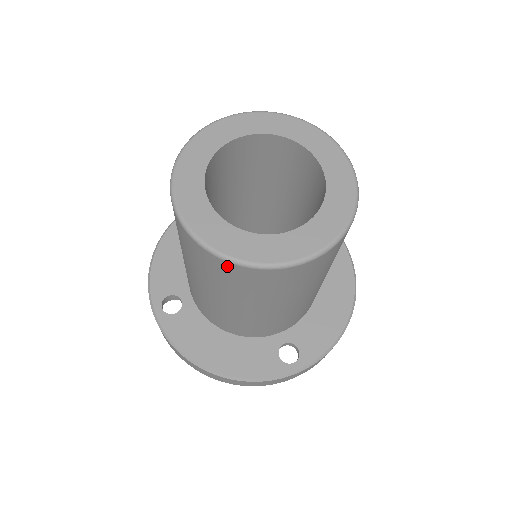
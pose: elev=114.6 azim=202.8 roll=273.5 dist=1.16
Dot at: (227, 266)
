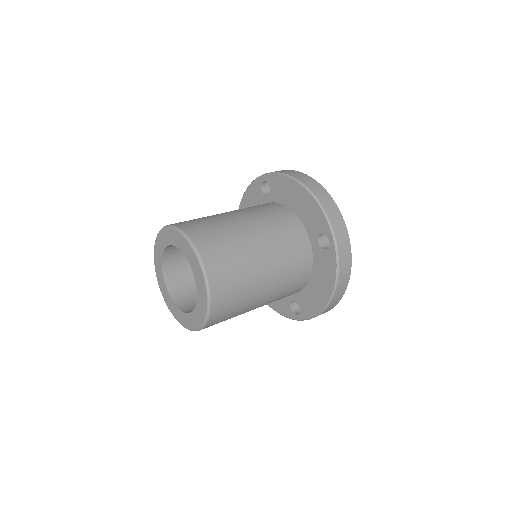
Dot at: occluded
